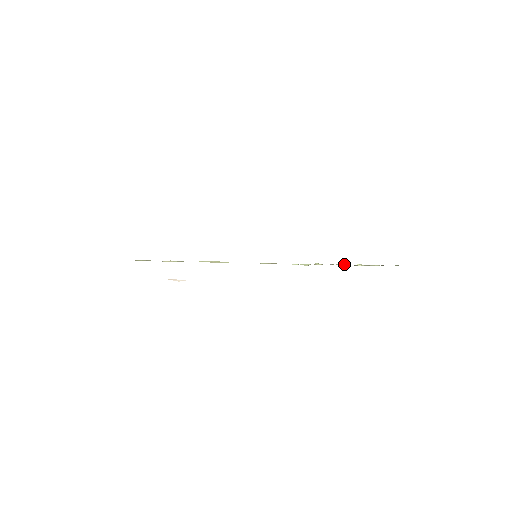
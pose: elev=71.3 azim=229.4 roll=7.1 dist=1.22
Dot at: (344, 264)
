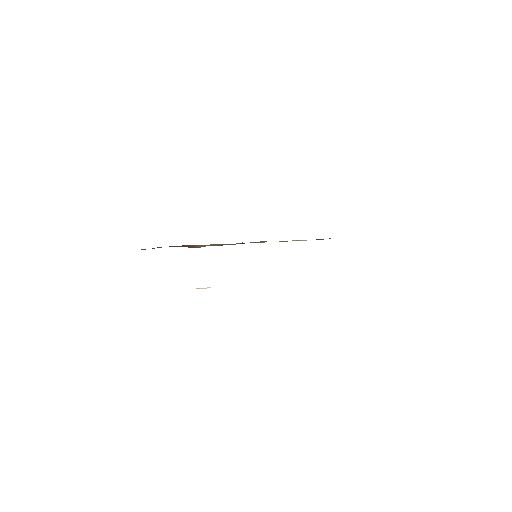
Dot at: occluded
